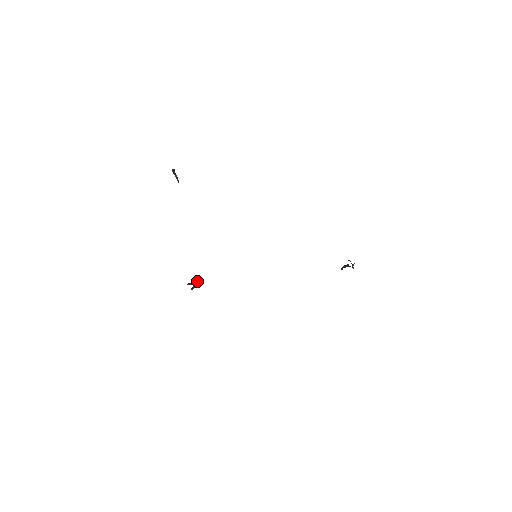
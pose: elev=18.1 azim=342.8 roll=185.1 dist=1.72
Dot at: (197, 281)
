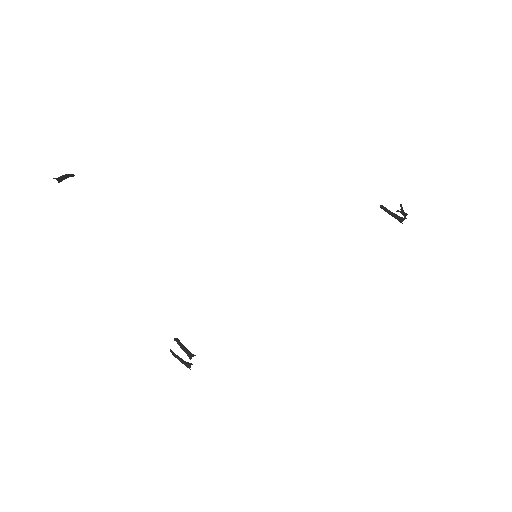
Dot at: (189, 368)
